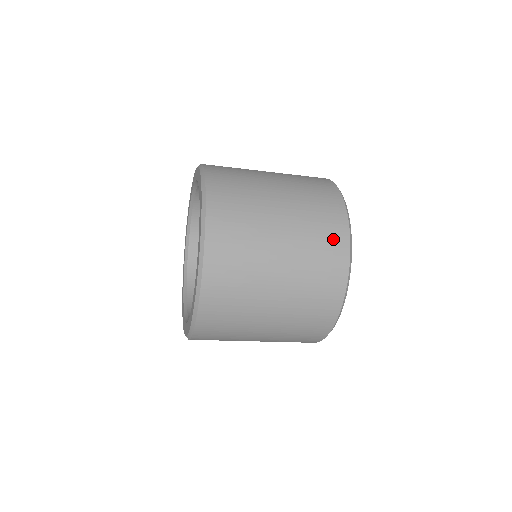
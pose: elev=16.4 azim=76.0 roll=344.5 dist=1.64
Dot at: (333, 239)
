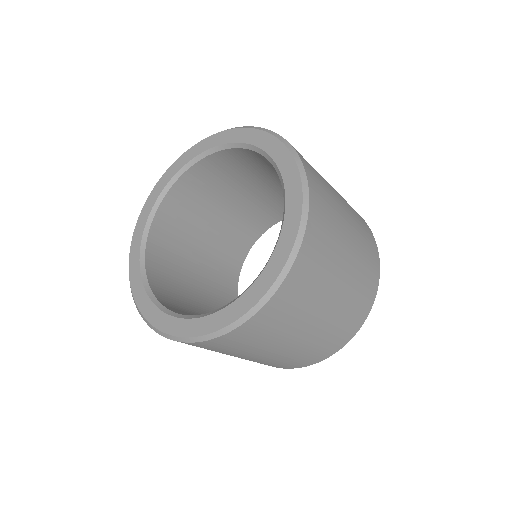
Dot at: (338, 341)
